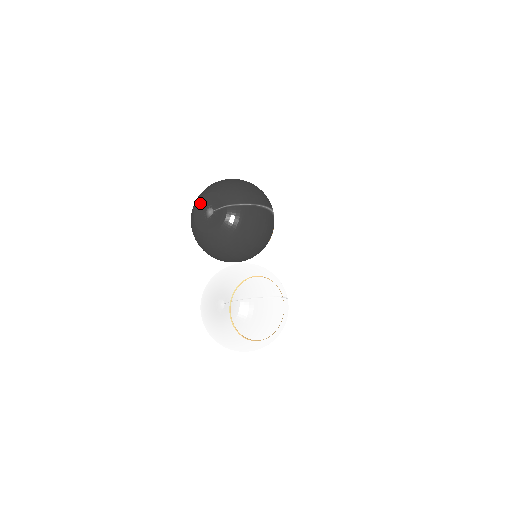
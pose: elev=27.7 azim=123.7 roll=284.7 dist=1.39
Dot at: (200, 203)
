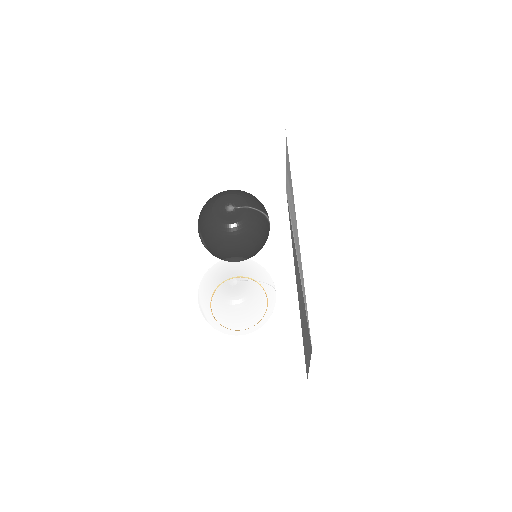
Dot at: (221, 199)
